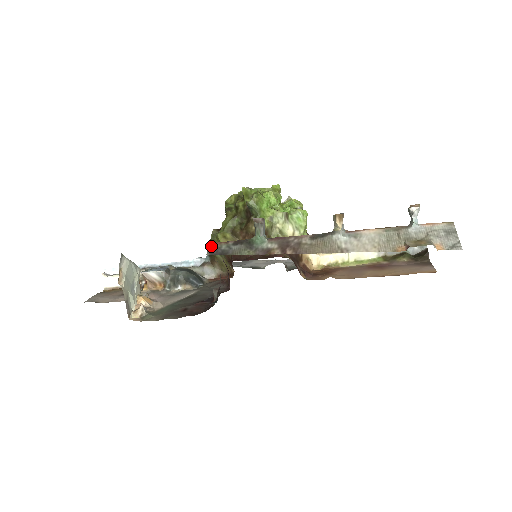
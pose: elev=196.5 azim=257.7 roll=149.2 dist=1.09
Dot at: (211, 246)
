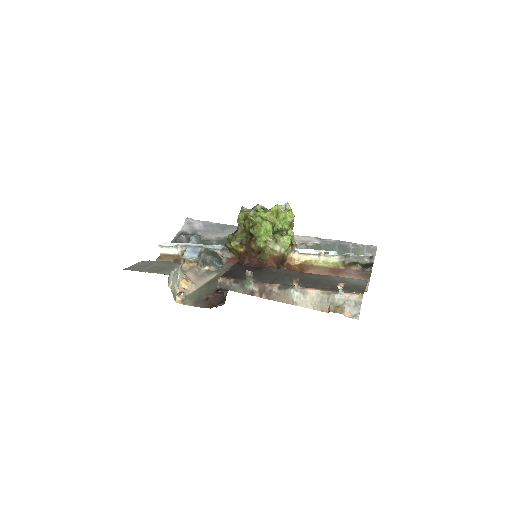
Dot at: (220, 281)
